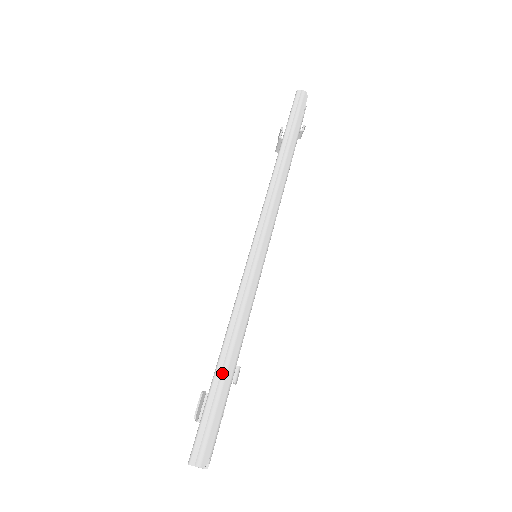
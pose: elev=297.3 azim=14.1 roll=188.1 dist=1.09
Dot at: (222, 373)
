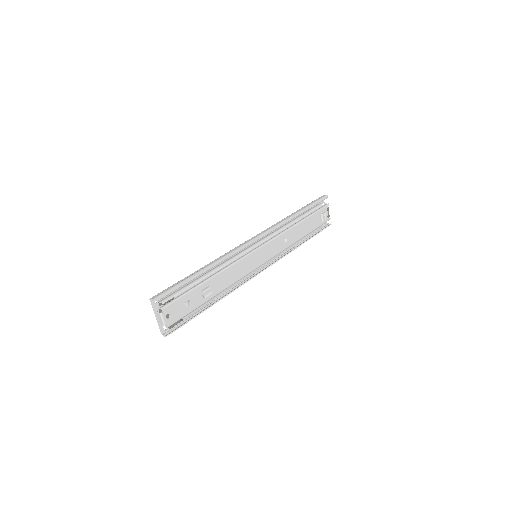
Dot at: (192, 275)
